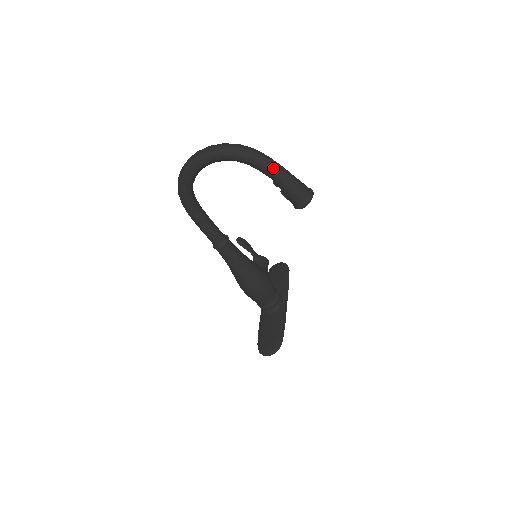
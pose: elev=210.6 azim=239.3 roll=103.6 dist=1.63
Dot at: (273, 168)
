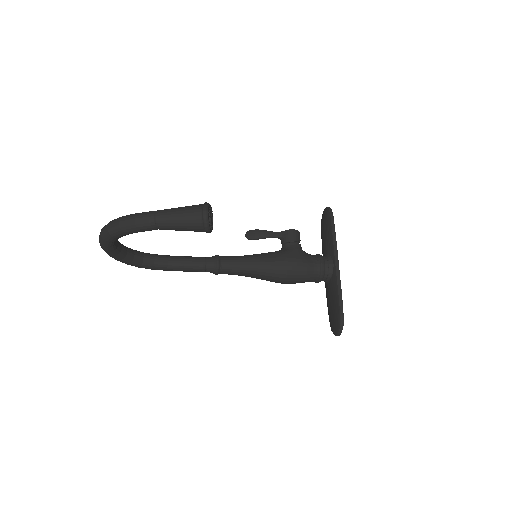
Dot at: (146, 225)
